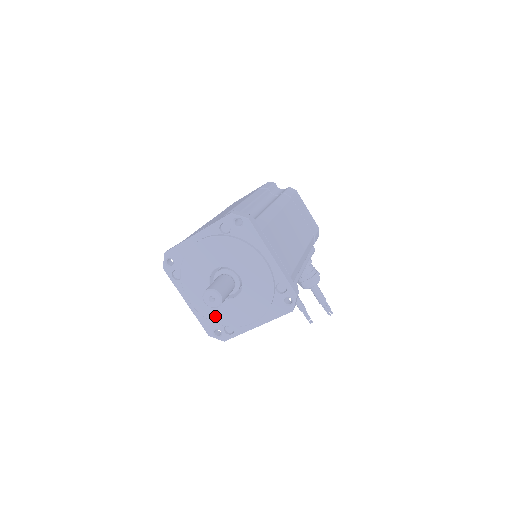
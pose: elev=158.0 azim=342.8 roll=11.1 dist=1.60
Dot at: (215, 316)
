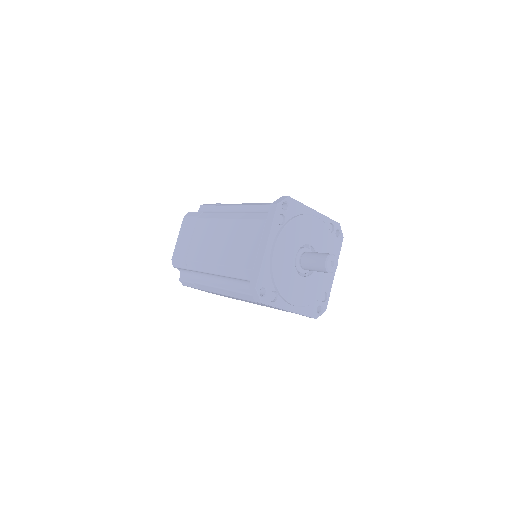
Dot at: (315, 295)
